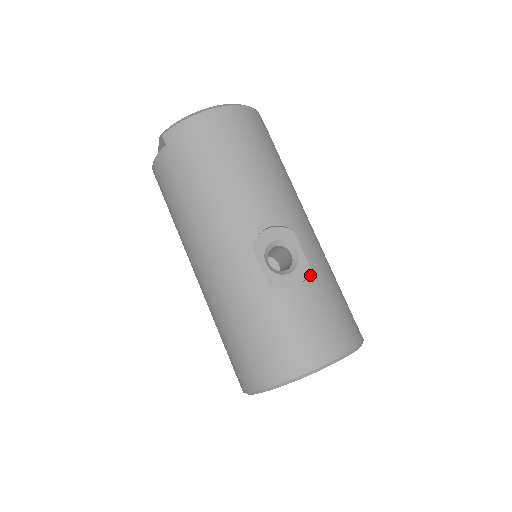
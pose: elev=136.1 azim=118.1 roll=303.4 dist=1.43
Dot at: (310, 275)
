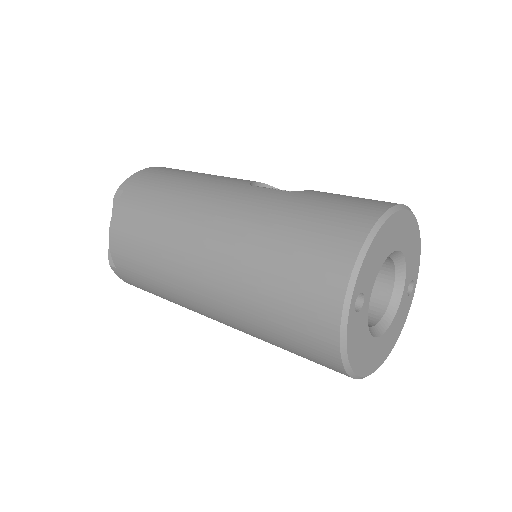
Dot at: occluded
